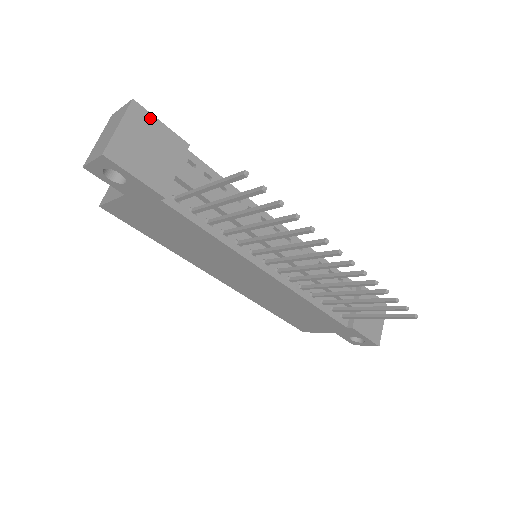
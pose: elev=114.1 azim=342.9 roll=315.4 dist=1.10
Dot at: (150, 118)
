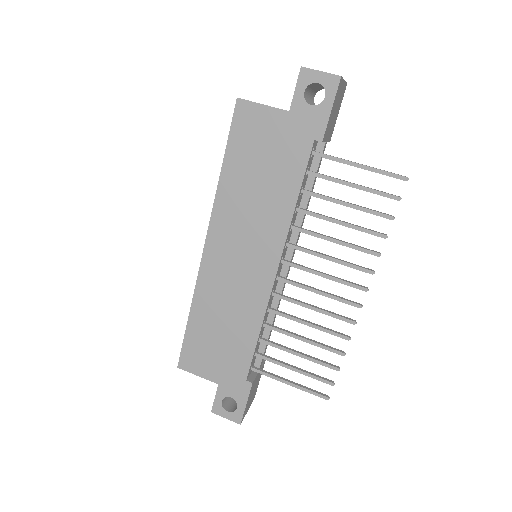
Dot at: (341, 102)
